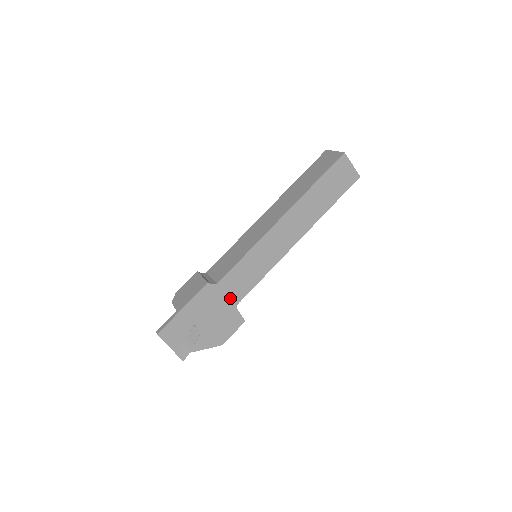
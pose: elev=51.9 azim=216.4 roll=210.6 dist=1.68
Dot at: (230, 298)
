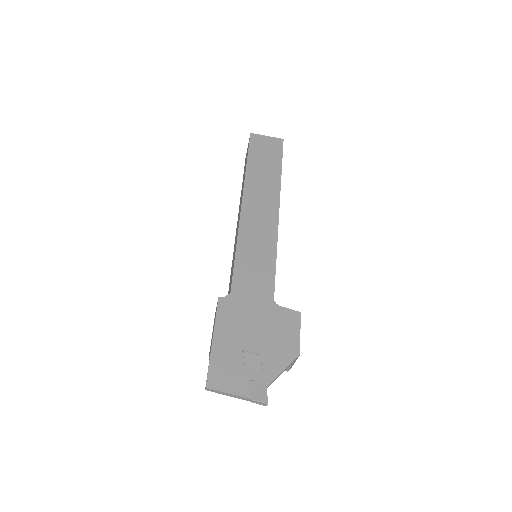
Dot at: (259, 299)
